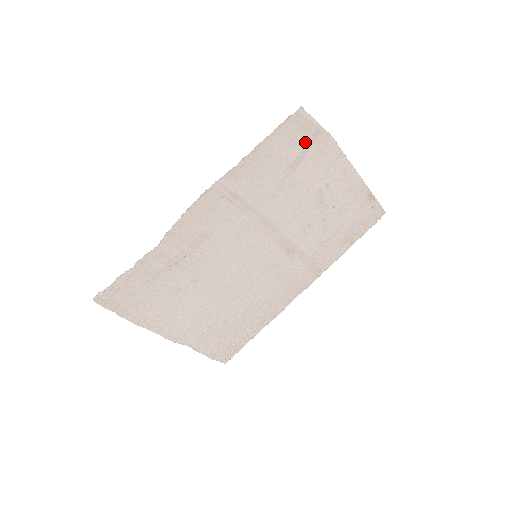
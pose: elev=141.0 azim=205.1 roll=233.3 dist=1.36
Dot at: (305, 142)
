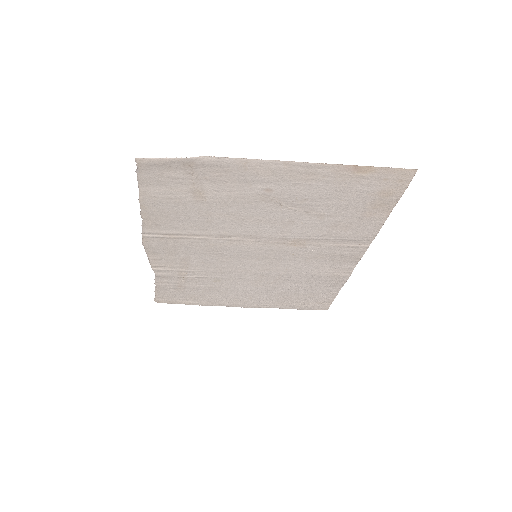
Dot at: (184, 176)
